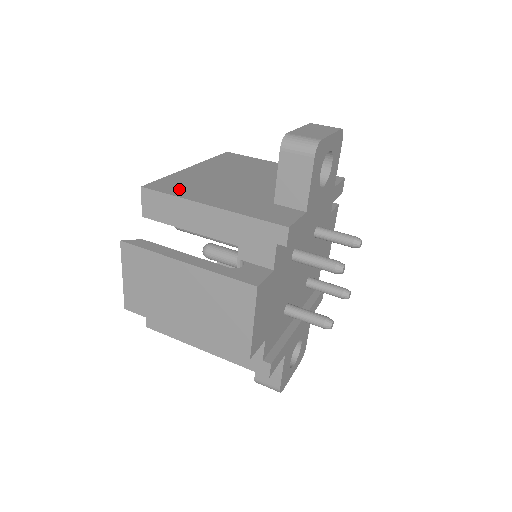
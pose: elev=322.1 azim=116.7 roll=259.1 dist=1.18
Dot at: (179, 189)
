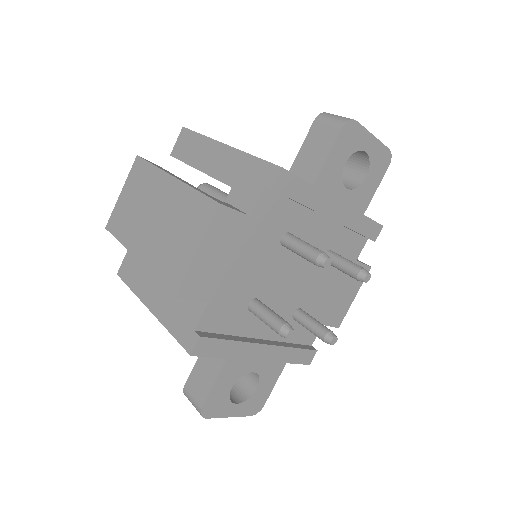
Dot at: occluded
